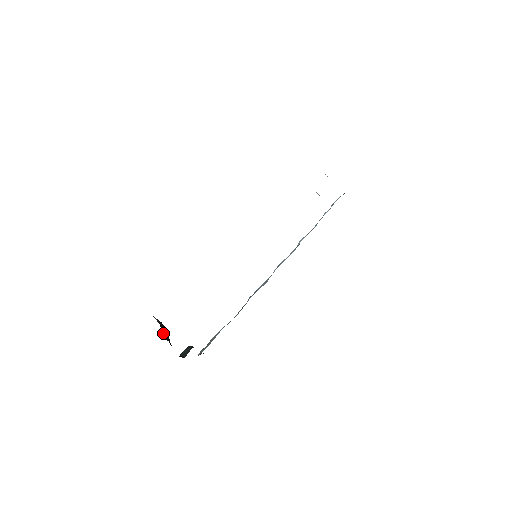
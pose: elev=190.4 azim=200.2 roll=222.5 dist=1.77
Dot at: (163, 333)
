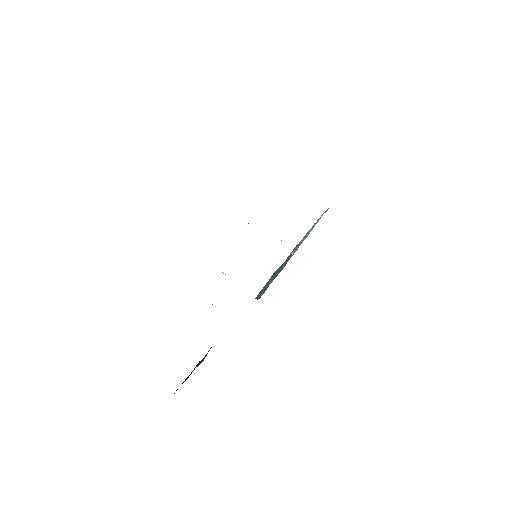
Dot at: occluded
